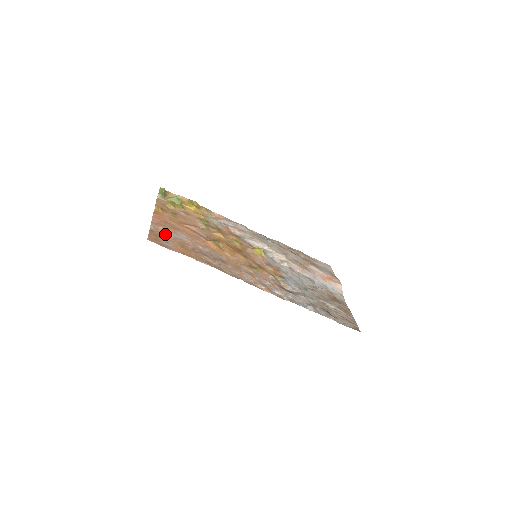
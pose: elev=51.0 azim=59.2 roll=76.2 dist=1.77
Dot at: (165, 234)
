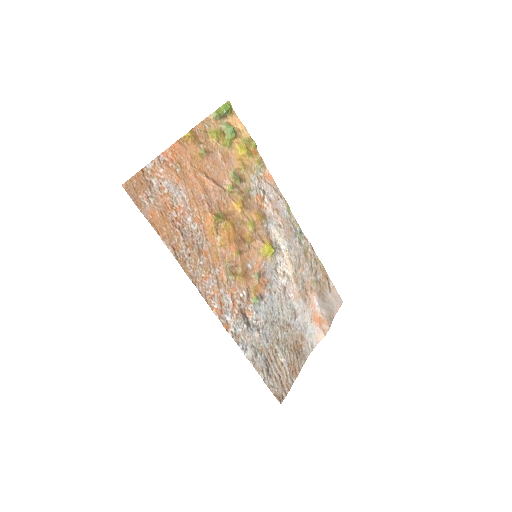
Dot at: (158, 183)
